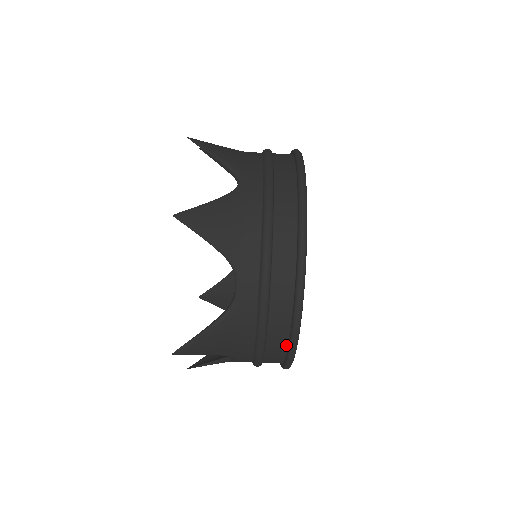
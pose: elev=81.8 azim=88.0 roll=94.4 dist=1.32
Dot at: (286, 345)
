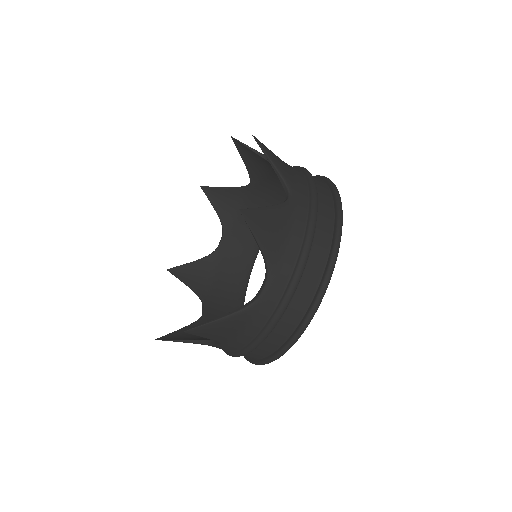
Dot at: (277, 347)
